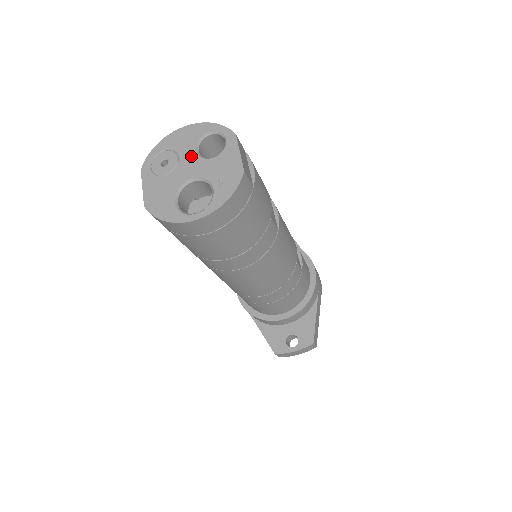
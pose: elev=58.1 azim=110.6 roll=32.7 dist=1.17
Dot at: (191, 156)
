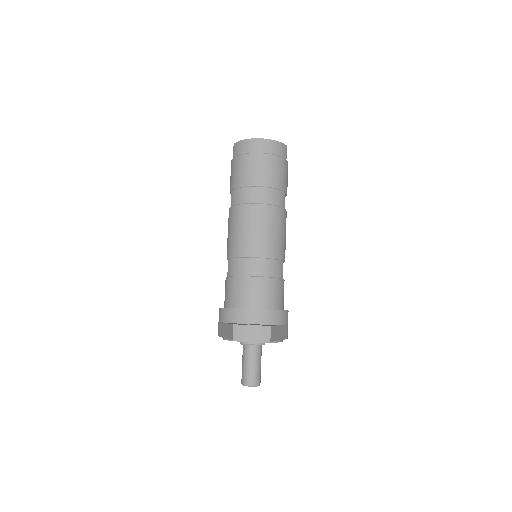
Dot at: occluded
